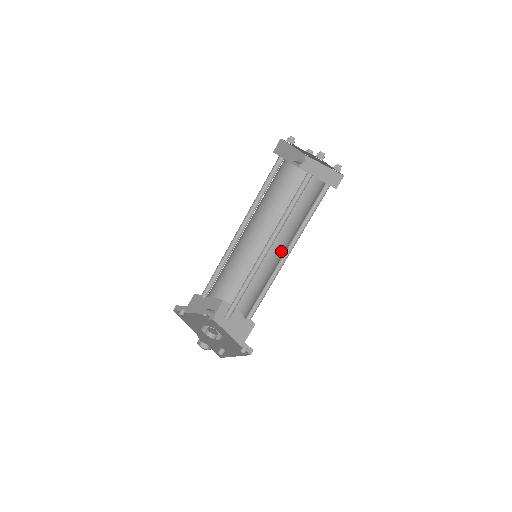
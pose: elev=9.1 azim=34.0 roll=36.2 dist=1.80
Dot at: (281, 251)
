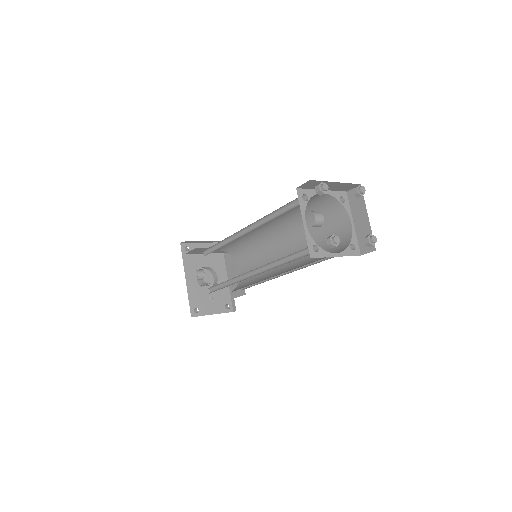
Dot at: occluded
